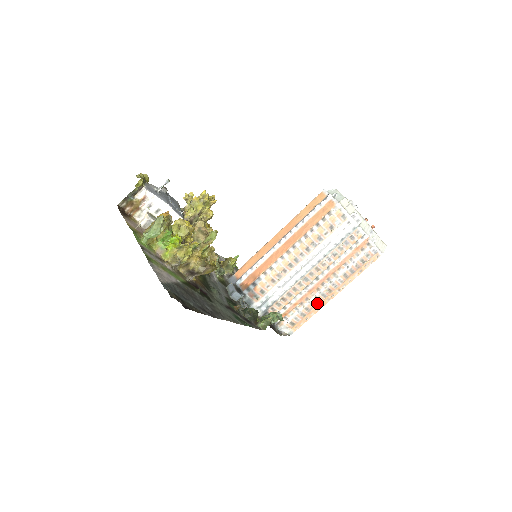
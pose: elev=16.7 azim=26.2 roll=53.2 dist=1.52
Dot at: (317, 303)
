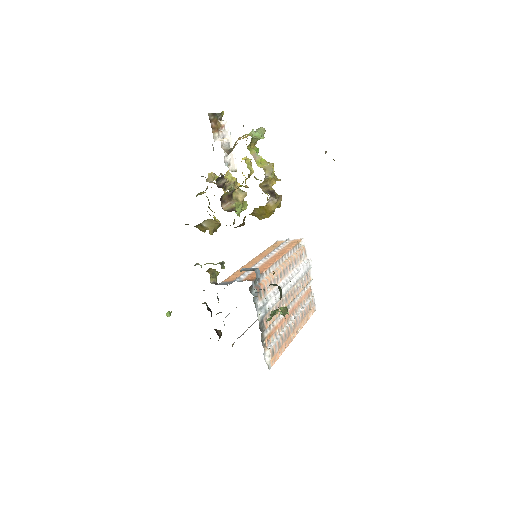
Dot at: (287, 336)
